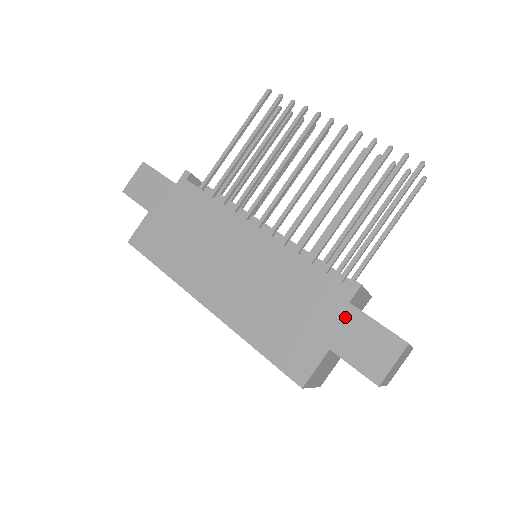
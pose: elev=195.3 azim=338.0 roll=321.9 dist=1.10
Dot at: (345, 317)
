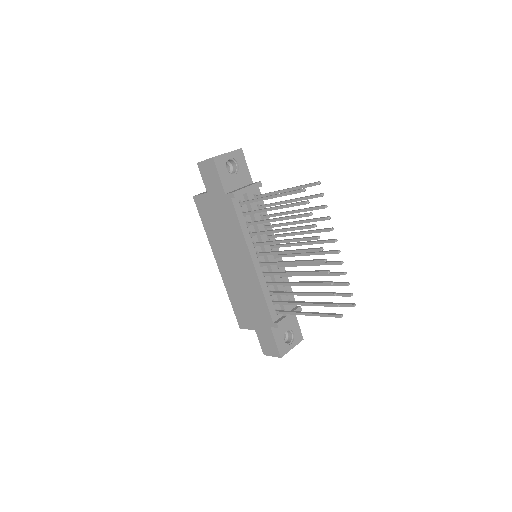
Dot at: (266, 329)
